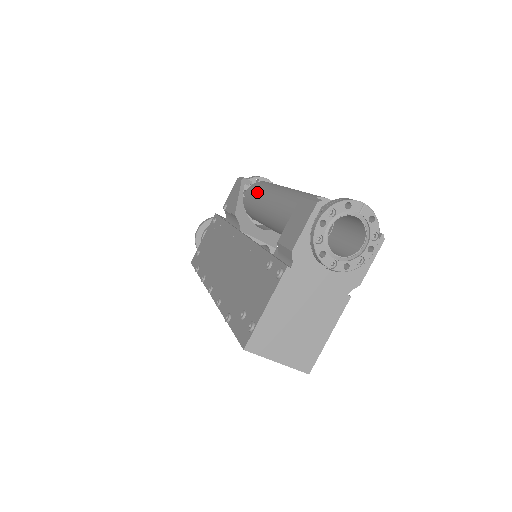
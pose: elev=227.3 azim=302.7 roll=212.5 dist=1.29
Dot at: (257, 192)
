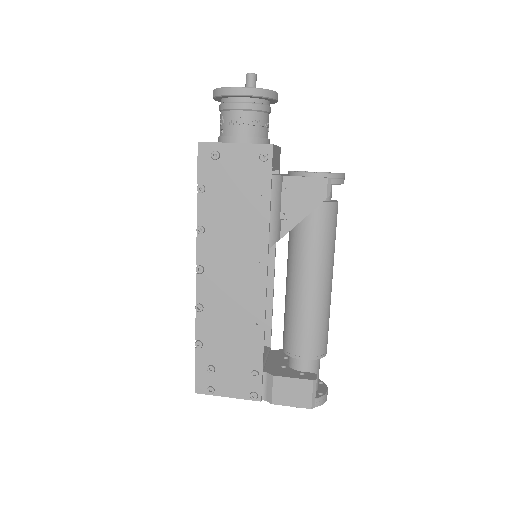
Dot at: (316, 243)
